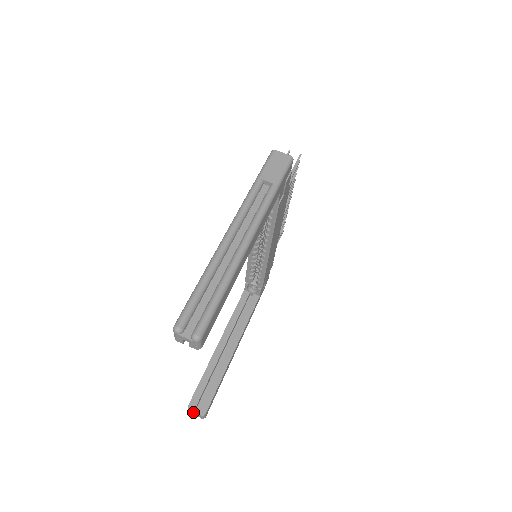
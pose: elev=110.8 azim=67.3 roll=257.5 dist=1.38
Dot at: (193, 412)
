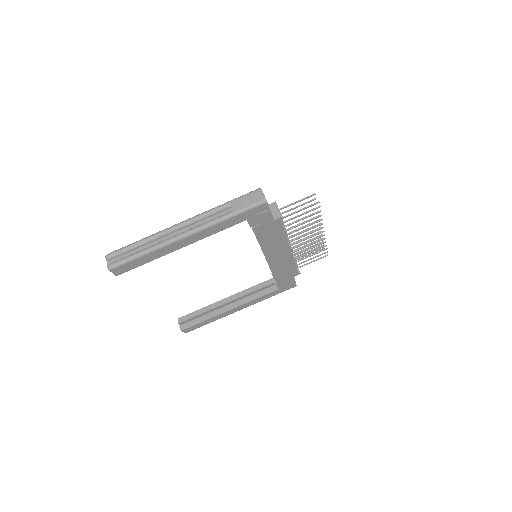
Dot at: (179, 324)
